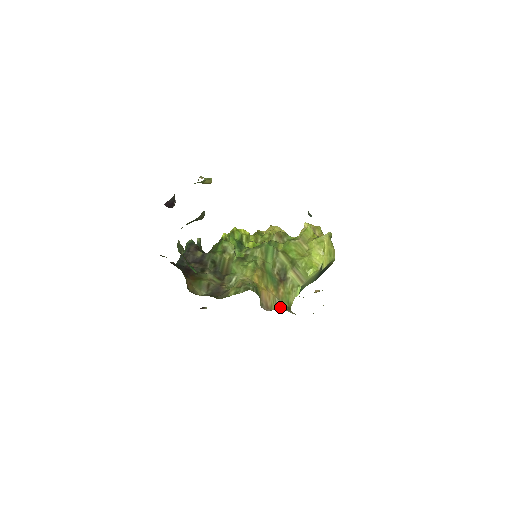
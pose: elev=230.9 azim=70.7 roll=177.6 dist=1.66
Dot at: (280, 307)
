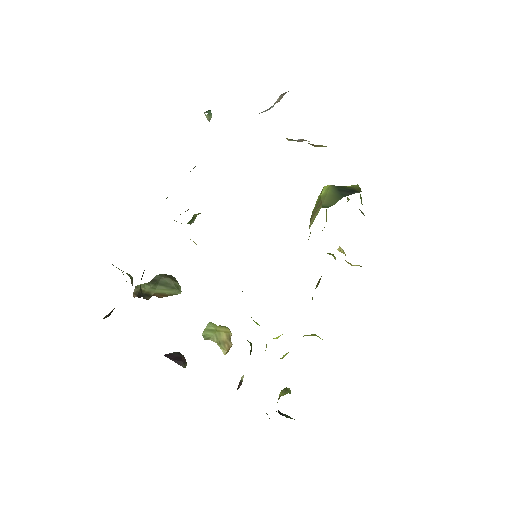
Dot at: occluded
